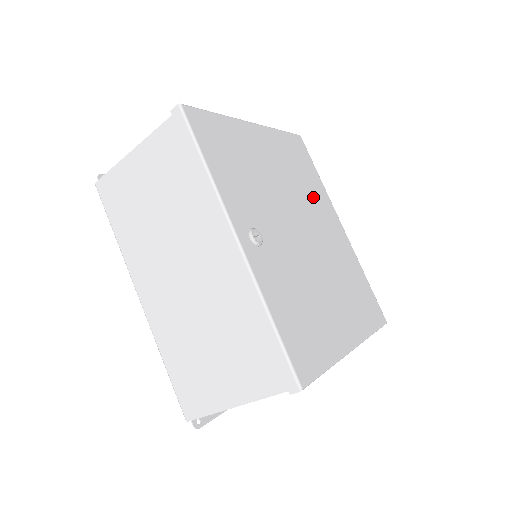
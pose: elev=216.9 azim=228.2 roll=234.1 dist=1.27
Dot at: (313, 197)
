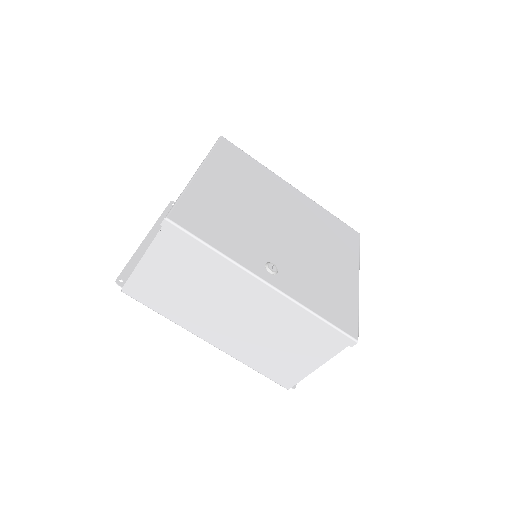
Dot at: (266, 186)
